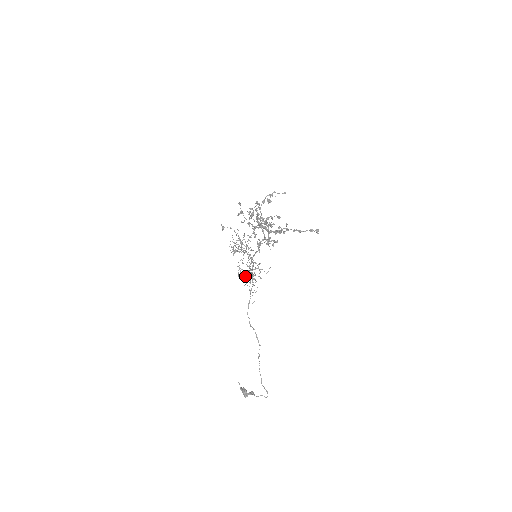
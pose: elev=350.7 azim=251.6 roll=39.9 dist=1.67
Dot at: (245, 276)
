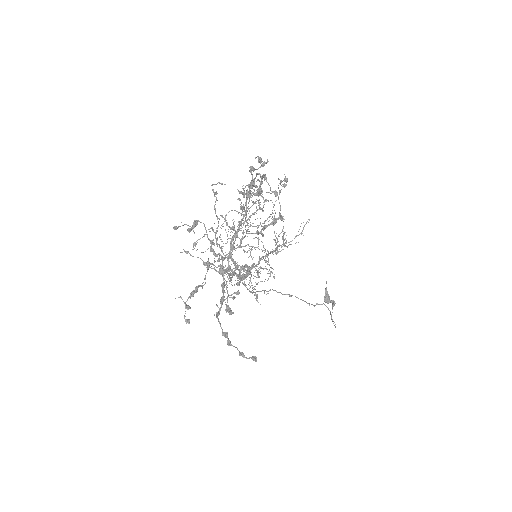
Dot at: (264, 252)
